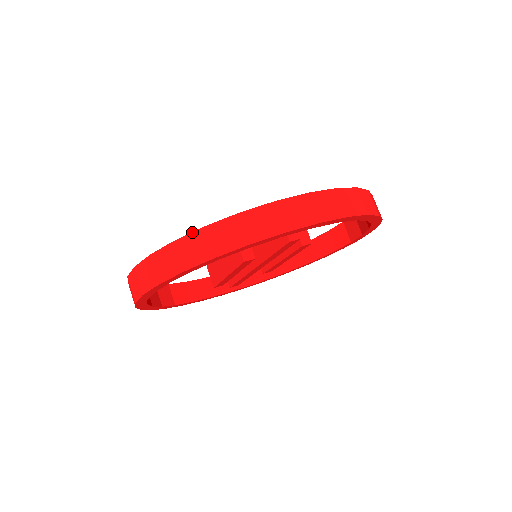
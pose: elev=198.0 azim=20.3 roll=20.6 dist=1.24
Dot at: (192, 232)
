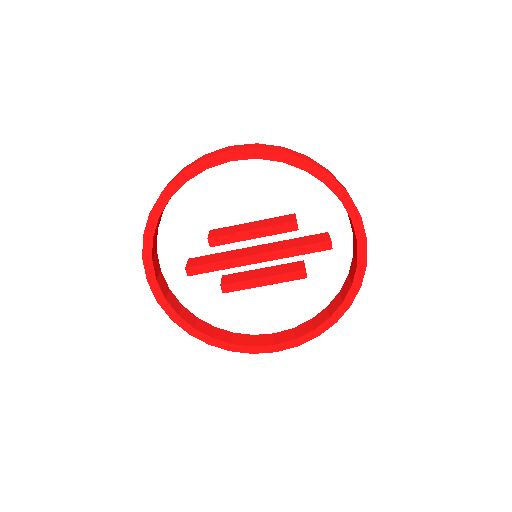
Dot at: (321, 165)
